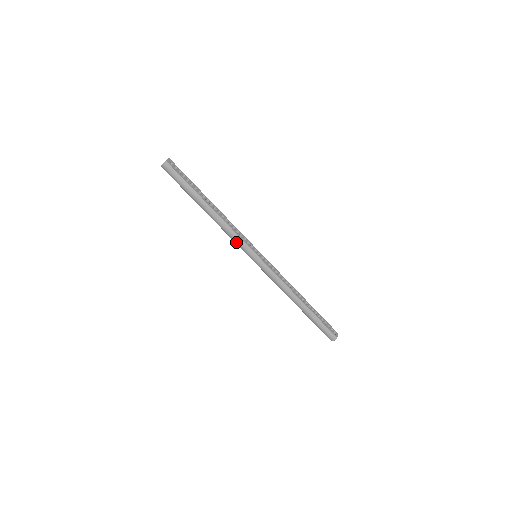
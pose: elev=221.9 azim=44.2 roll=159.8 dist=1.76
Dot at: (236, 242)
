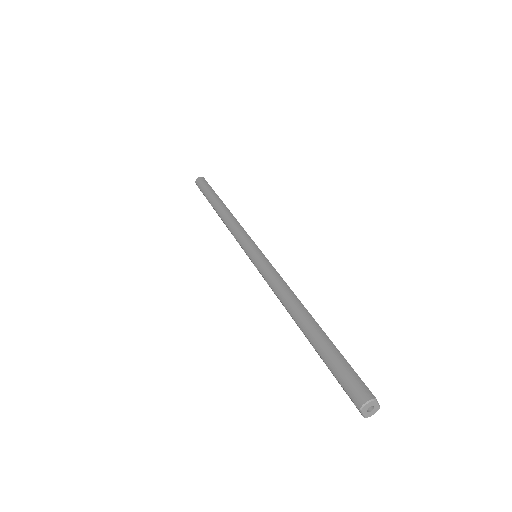
Dot at: (236, 234)
